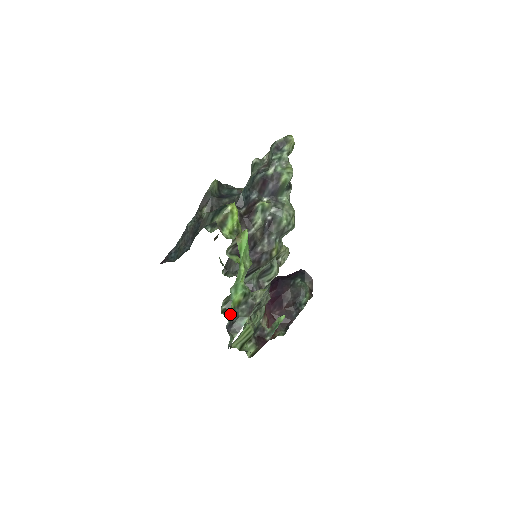
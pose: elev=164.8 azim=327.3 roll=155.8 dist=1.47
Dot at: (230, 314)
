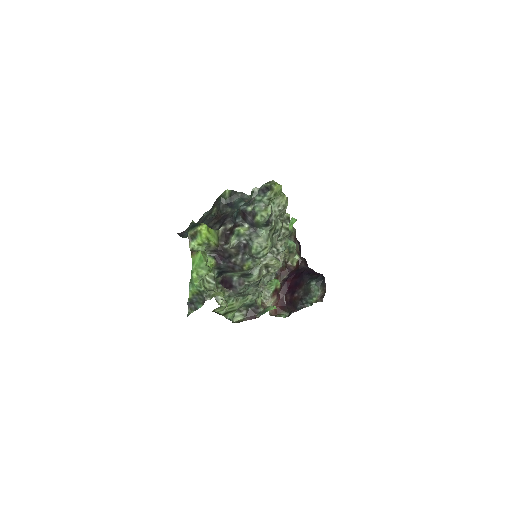
Dot at: occluded
